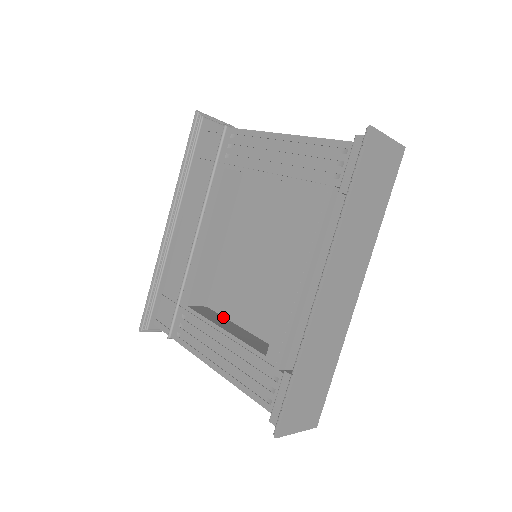
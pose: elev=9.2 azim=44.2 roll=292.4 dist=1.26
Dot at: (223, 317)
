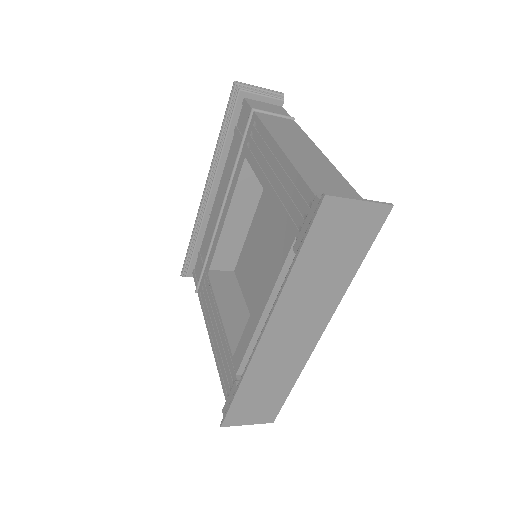
Dot at: (240, 289)
